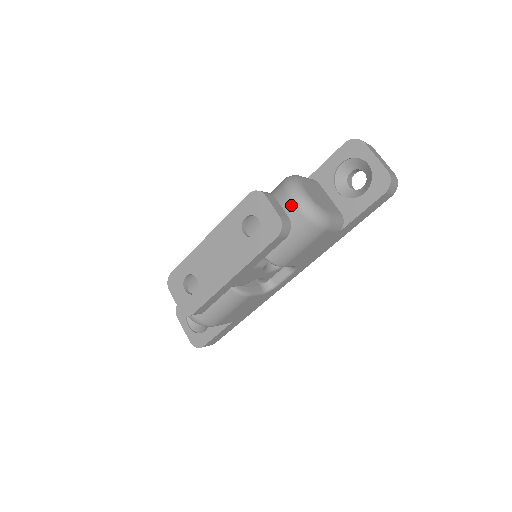
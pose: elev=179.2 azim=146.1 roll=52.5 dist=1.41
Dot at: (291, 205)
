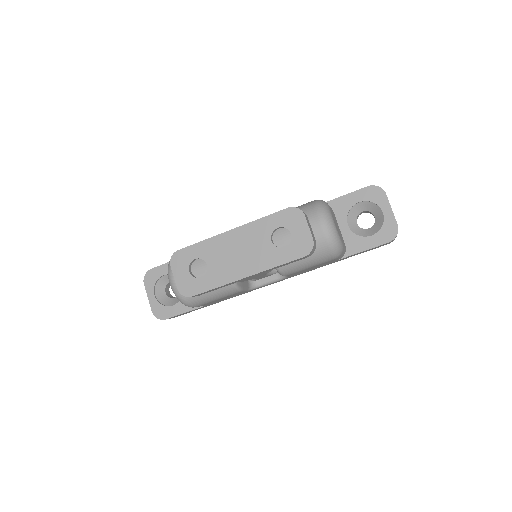
Dot at: (320, 230)
